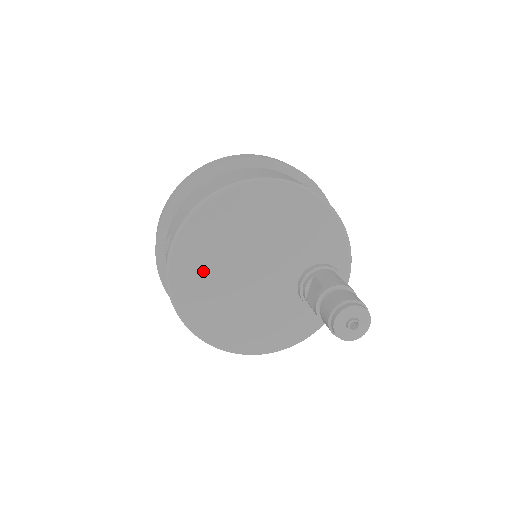
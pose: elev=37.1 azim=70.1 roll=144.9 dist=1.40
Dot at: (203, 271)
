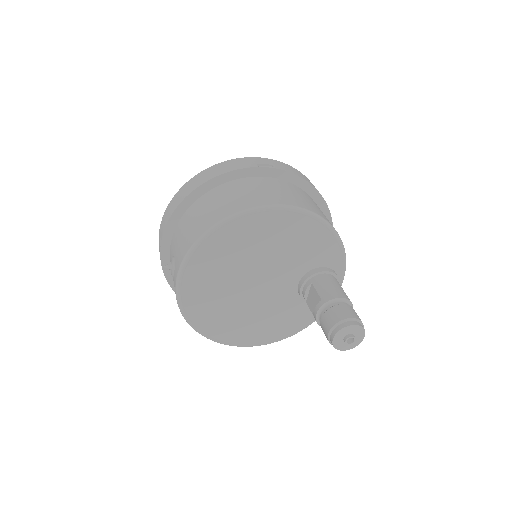
Dot at: (210, 292)
